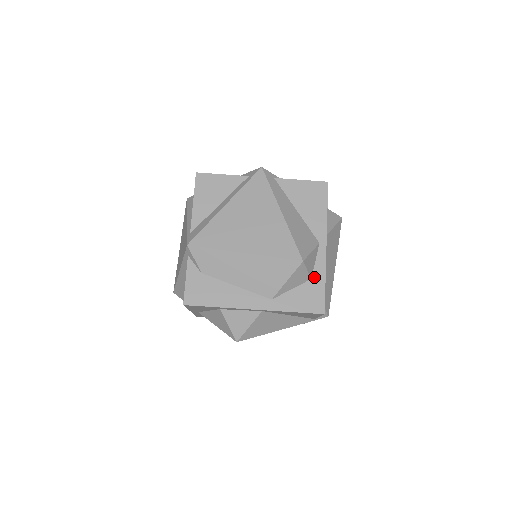
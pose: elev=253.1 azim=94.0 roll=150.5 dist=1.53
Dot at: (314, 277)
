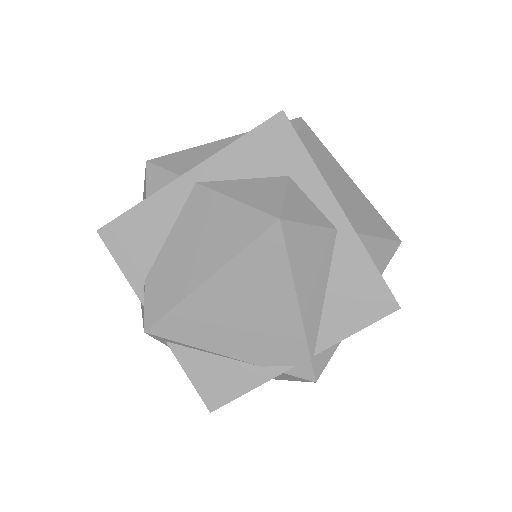
Dot at: occluded
